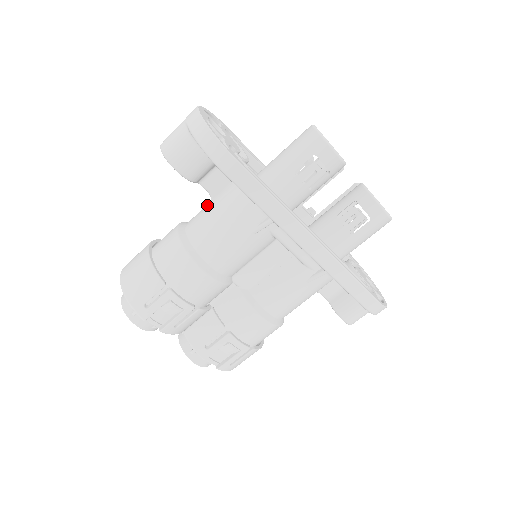
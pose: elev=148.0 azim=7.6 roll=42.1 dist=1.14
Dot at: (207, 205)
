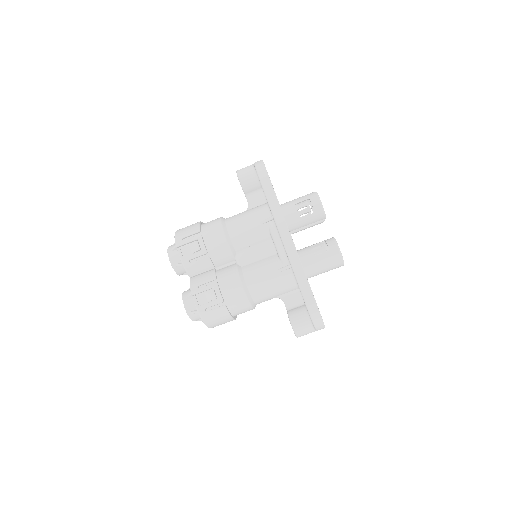
Dot at: occluded
